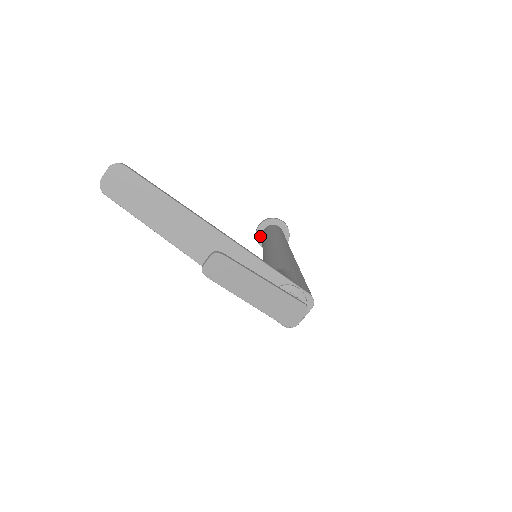
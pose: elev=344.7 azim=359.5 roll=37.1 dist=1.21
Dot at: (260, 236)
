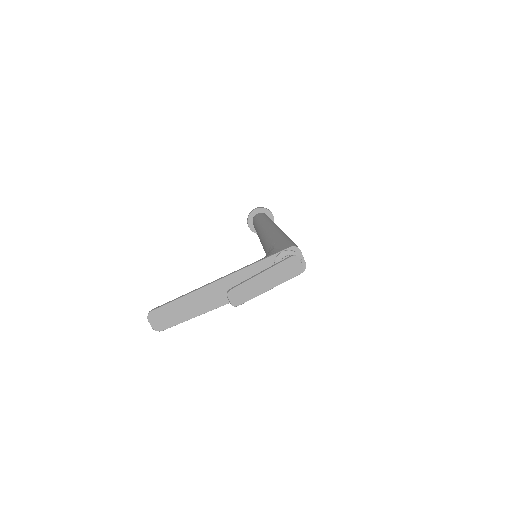
Dot at: occluded
